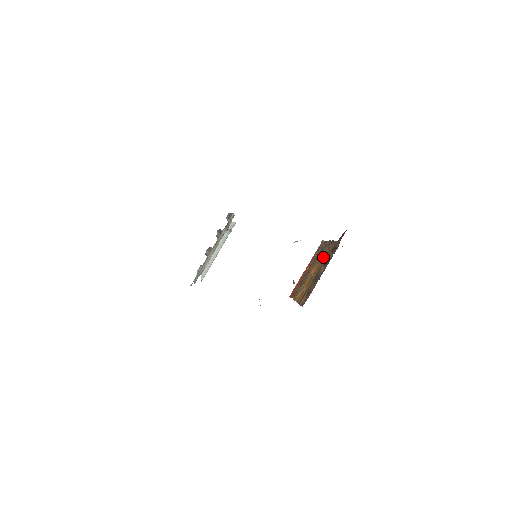
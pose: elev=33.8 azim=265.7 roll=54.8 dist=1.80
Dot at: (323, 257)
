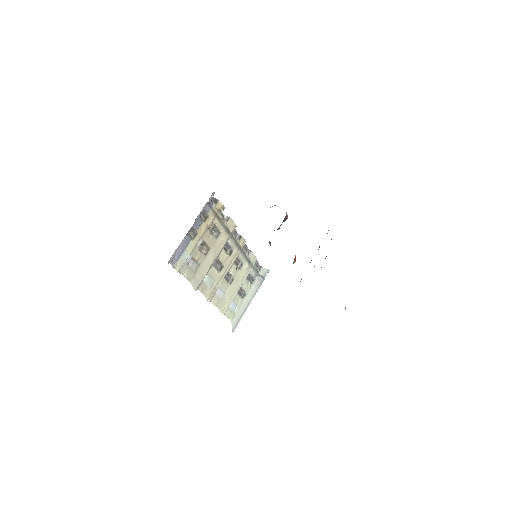
Dot at: occluded
